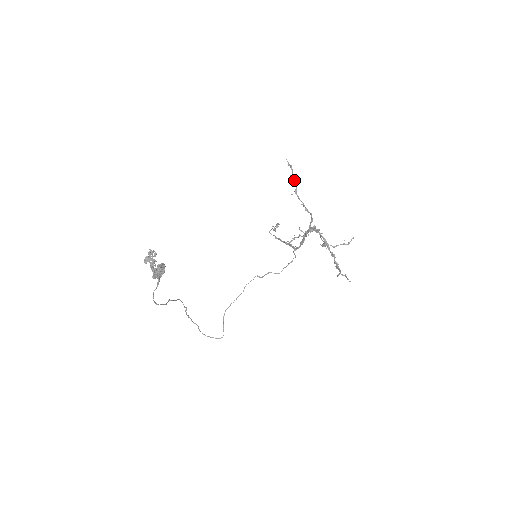
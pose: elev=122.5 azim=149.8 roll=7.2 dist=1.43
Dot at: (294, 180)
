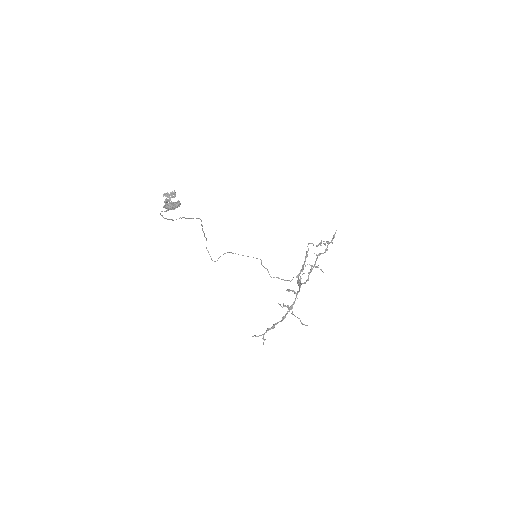
Dot at: (326, 248)
